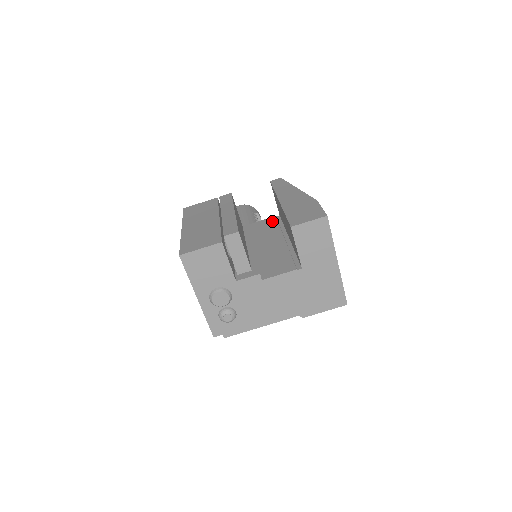
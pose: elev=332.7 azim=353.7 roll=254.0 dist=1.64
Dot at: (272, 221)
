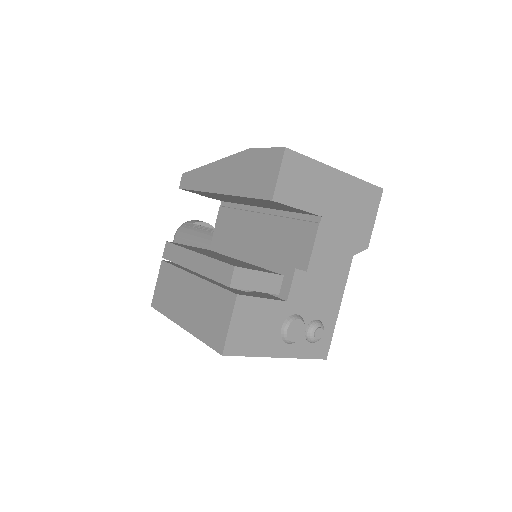
Dot at: (225, 214)
